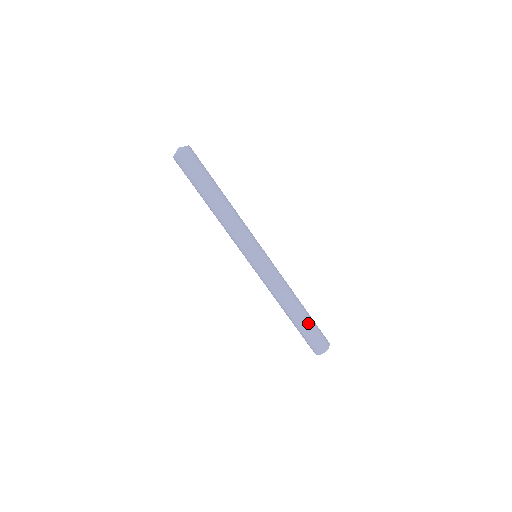
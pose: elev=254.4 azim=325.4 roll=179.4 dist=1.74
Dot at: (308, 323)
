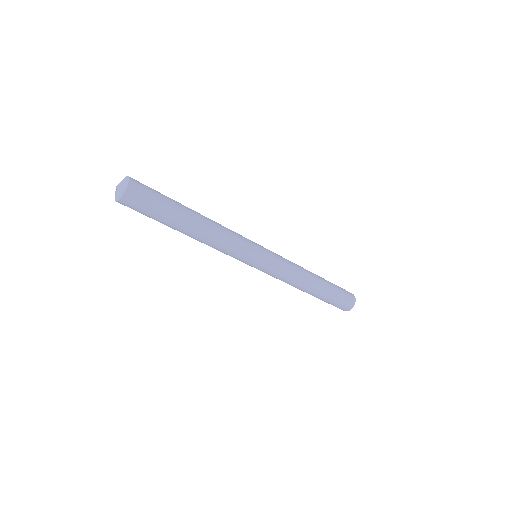
Dot at: (327, 297)
